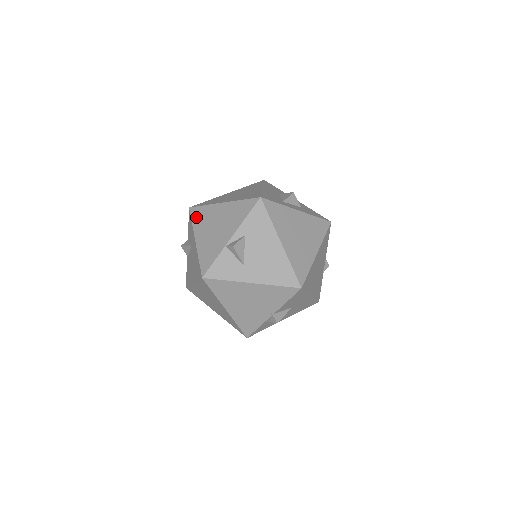
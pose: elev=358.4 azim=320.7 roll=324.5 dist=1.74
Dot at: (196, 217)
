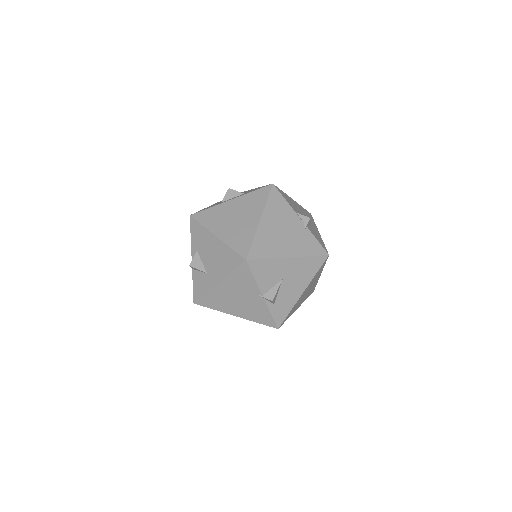
Dot at: occluded
